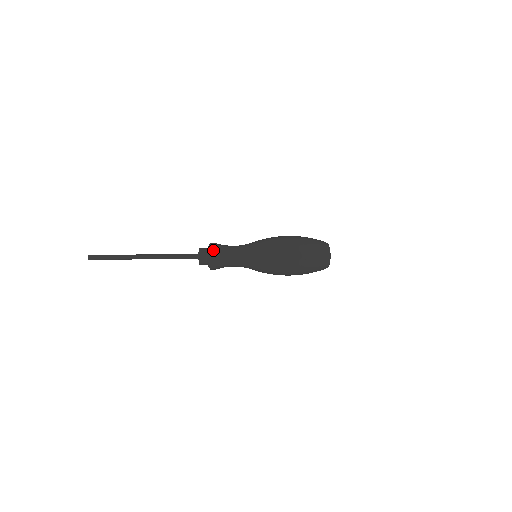
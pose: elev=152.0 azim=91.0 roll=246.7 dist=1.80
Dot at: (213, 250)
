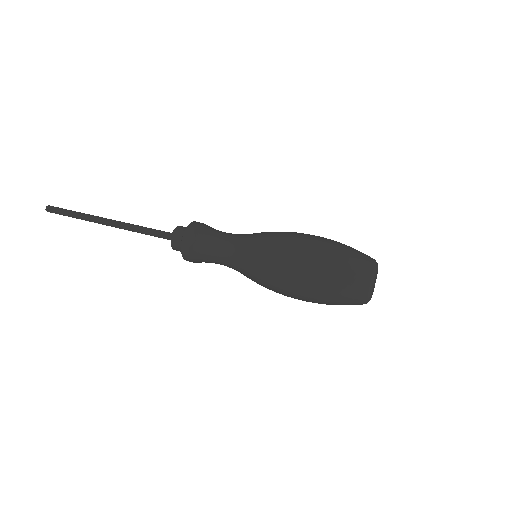
Dot at: (192, 228)
